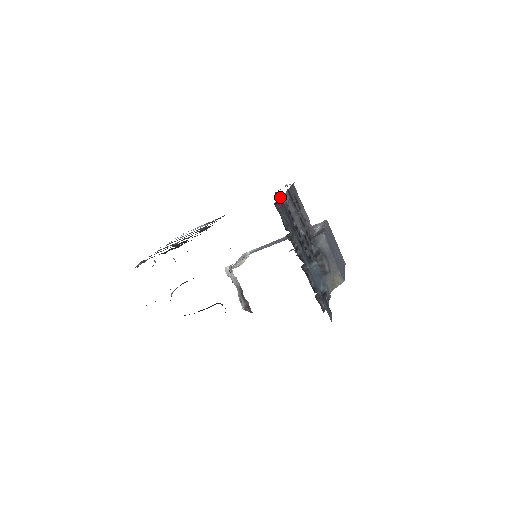
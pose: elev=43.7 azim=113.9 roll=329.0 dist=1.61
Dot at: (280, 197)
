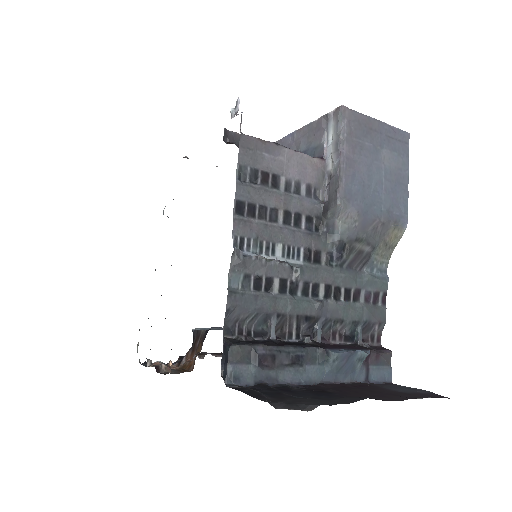
Dot at: occluded
